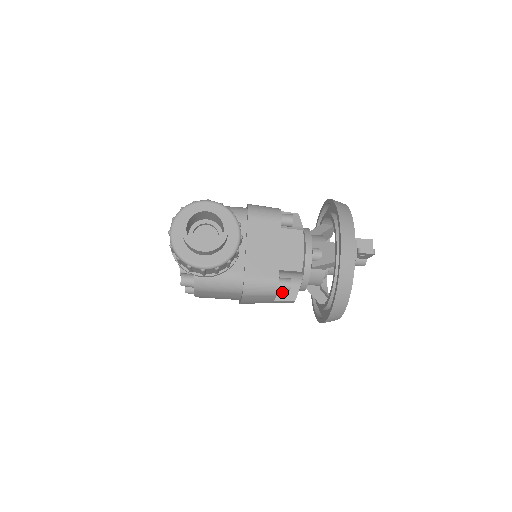
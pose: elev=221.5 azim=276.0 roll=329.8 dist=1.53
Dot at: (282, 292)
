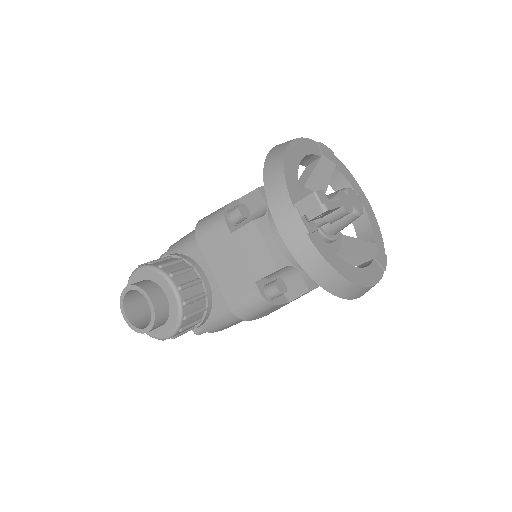
Dot at: (289, 290)
